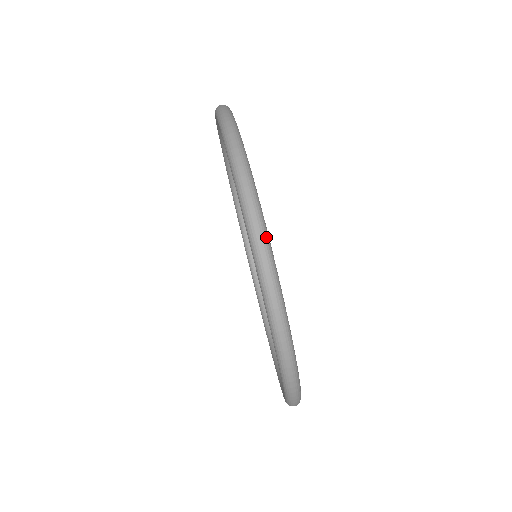
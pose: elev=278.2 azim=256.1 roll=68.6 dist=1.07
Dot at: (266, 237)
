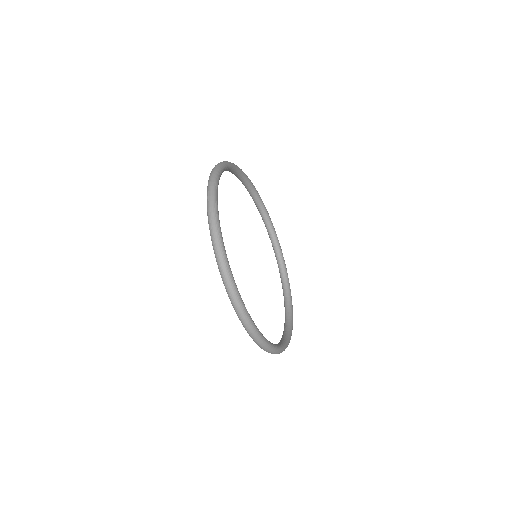
Dot at: (284, 350)
